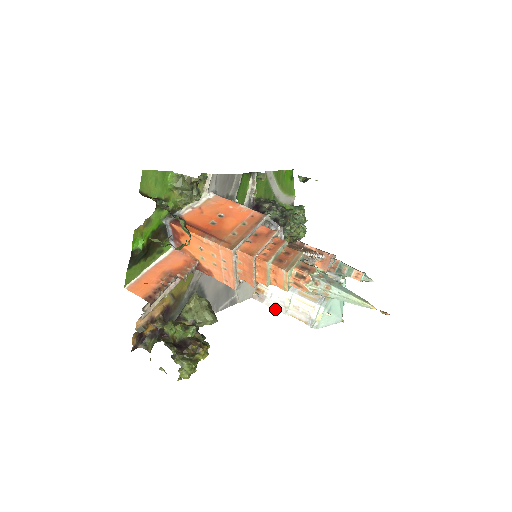
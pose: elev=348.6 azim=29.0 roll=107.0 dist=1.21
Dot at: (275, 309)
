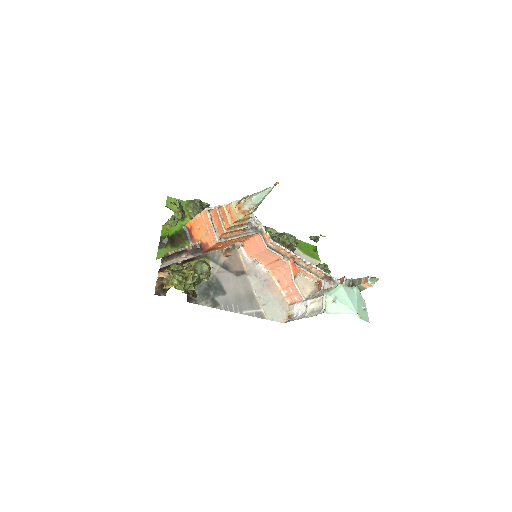
Dot at: (298, 319)
